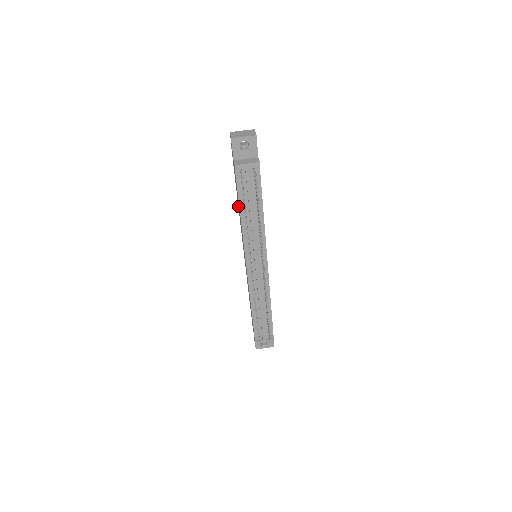
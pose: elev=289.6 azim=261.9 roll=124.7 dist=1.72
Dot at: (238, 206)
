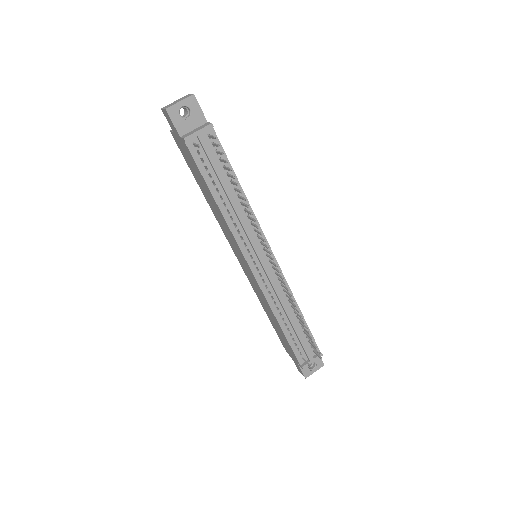
Dot at: (209, 203)
